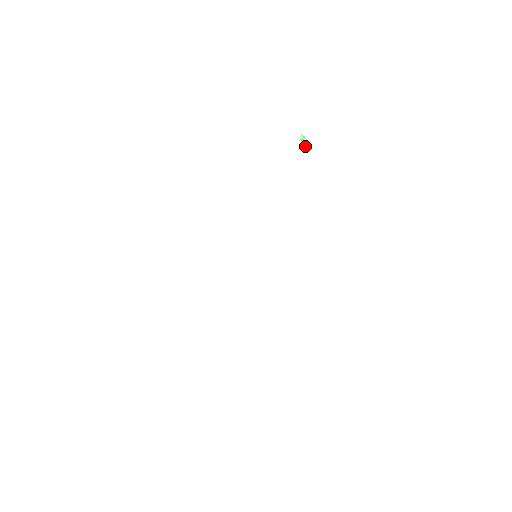
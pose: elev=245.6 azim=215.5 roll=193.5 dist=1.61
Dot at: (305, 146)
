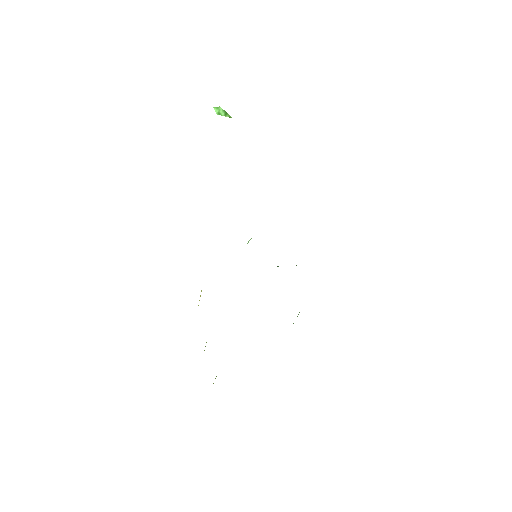
Dot at: (226, 116)
